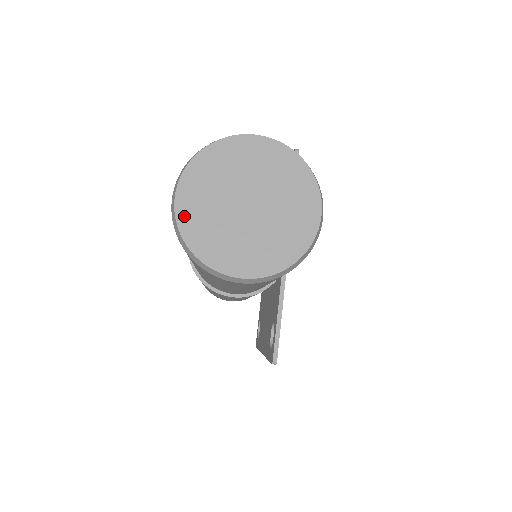
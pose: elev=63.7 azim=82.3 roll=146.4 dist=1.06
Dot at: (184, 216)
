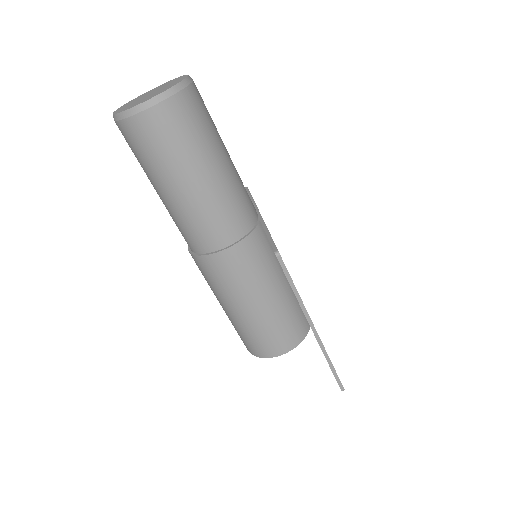
Dot at: occluded
